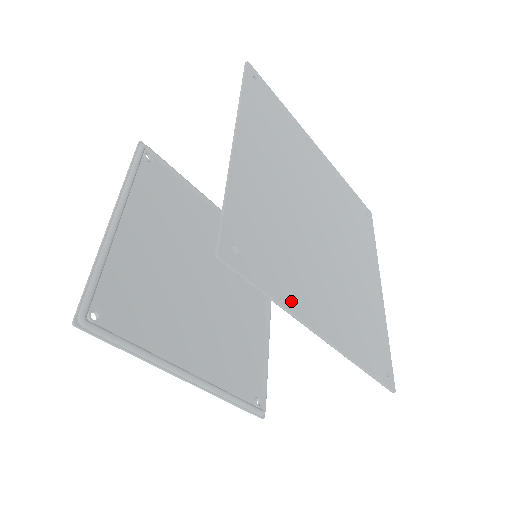
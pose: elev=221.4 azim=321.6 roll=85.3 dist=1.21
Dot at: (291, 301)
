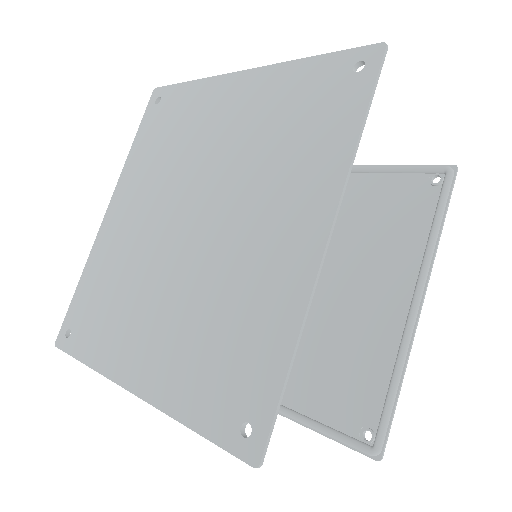
Dot at: (425, 250)
